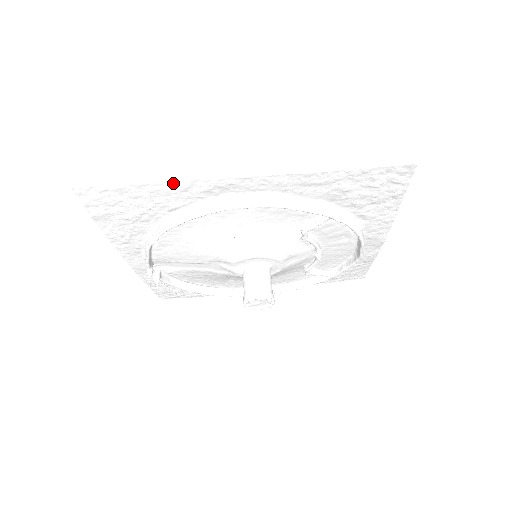
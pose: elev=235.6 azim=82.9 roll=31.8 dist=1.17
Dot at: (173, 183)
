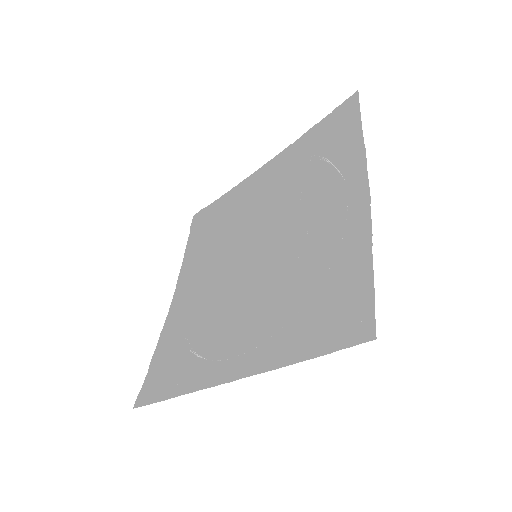
Dot at: (185, 392)
